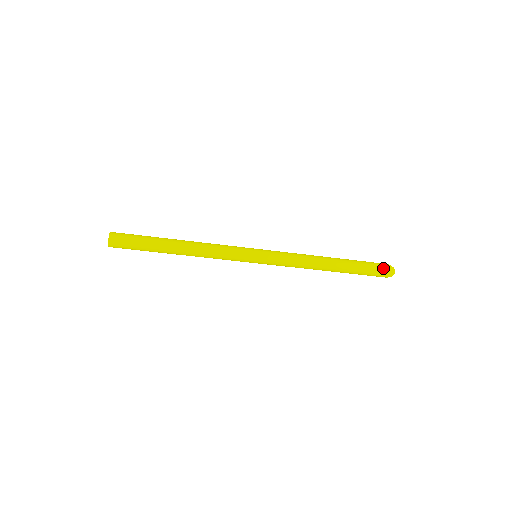
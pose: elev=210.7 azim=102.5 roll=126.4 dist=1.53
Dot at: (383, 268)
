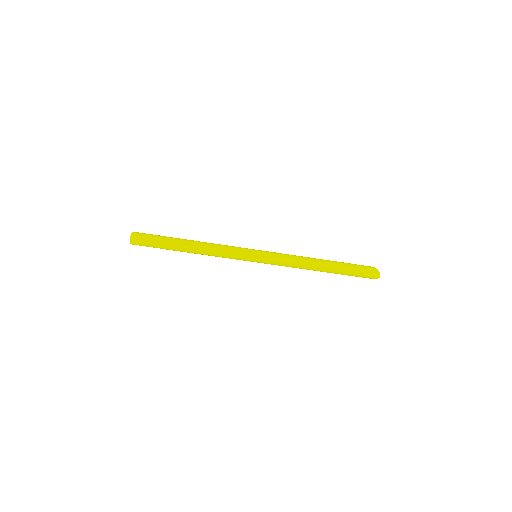
Dot at: (369, 272)
